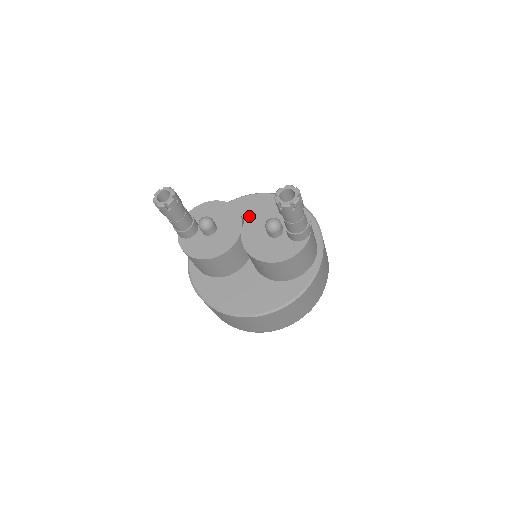
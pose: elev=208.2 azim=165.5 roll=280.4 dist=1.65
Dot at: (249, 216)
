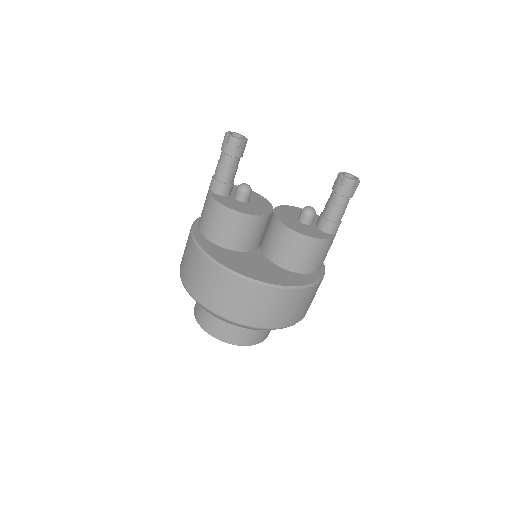
Dot at: (279, 206)
